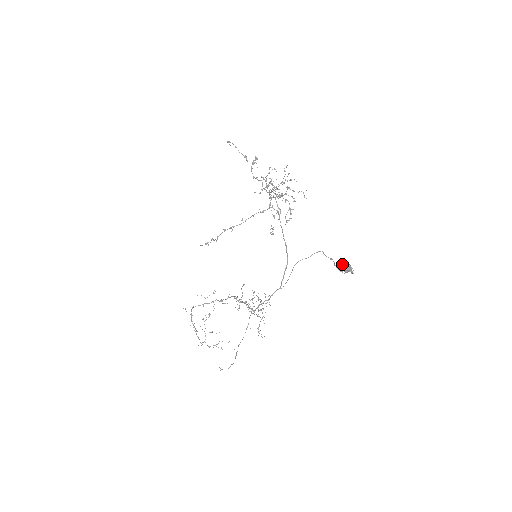
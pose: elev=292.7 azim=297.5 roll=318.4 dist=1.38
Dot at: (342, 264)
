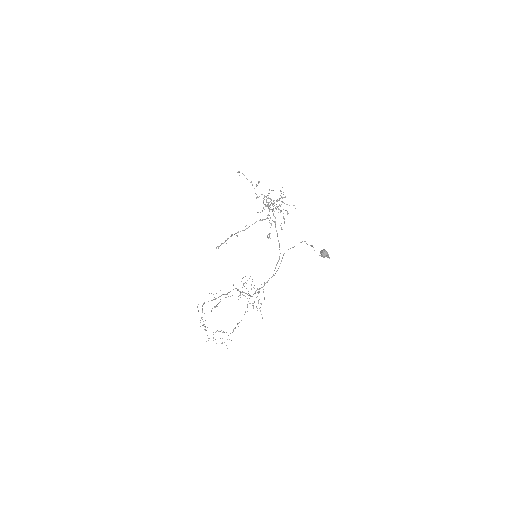
Dot at: (320, 251)
